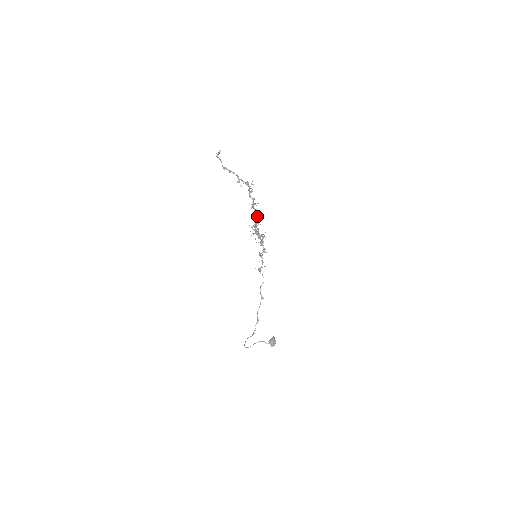
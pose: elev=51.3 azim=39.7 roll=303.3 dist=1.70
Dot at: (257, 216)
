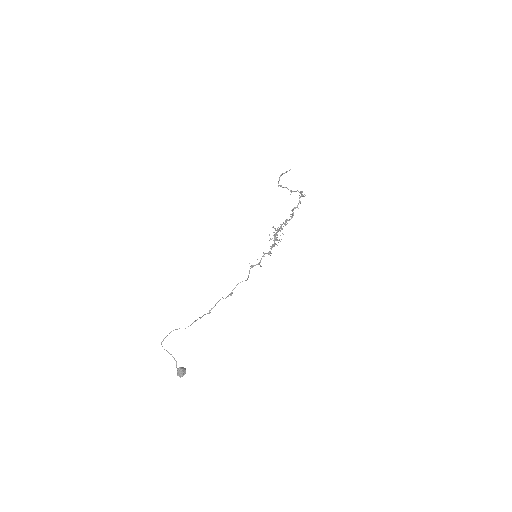
Dot at: (289, 220)
